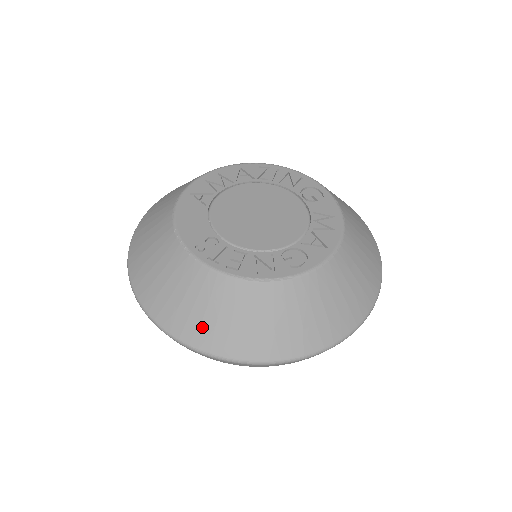
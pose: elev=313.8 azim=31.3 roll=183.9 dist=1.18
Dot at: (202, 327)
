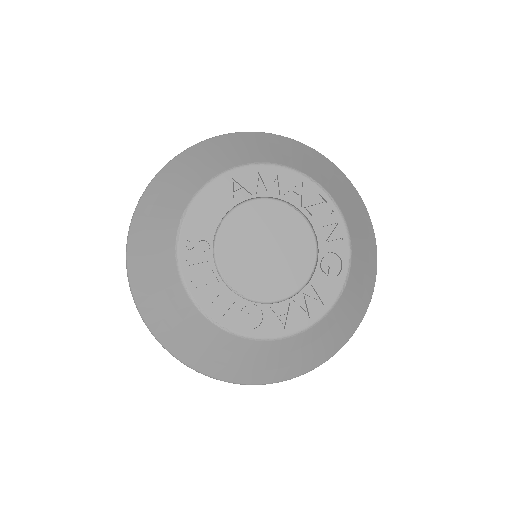
Dot at: (148, 298)
